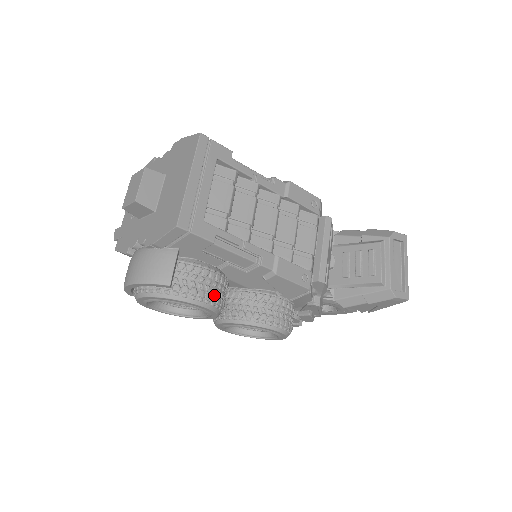
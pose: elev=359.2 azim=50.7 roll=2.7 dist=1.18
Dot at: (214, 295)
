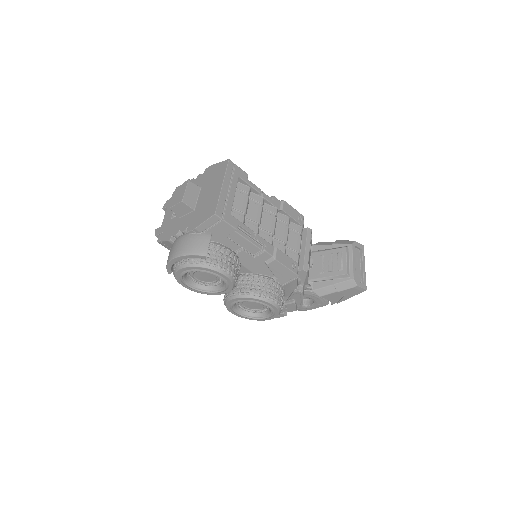
Dot at: (233, 269)
